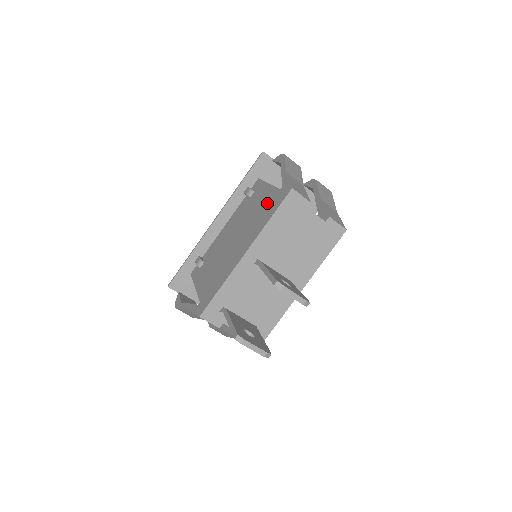
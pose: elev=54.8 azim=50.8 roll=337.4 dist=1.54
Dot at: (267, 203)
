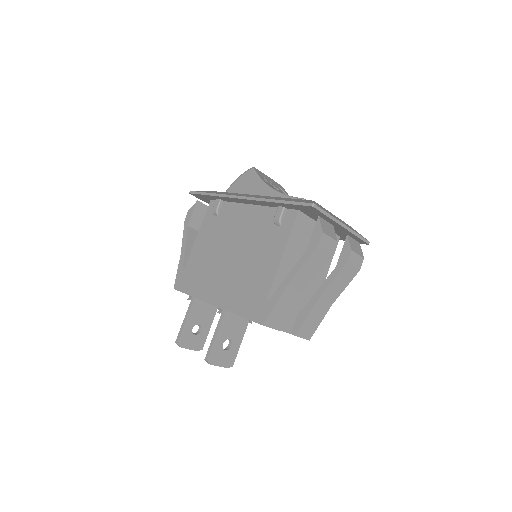
Dot at: (256, 286)
